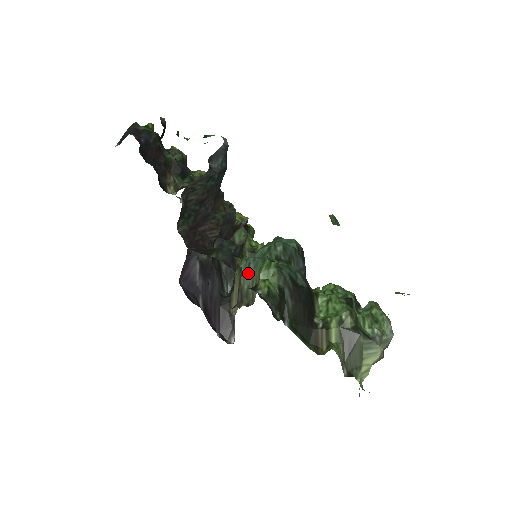
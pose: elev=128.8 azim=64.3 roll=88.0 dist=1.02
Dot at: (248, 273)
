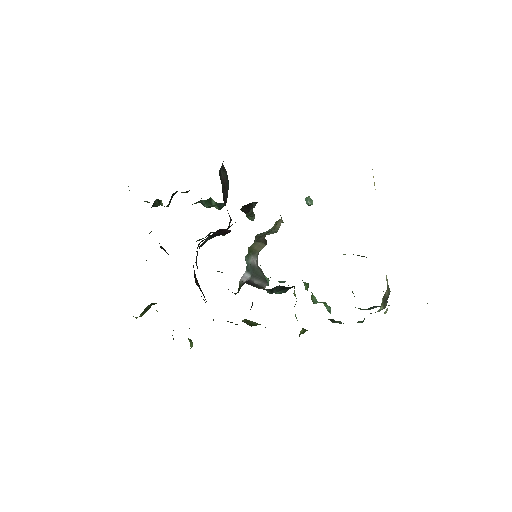
Dot at: (263, 233)
